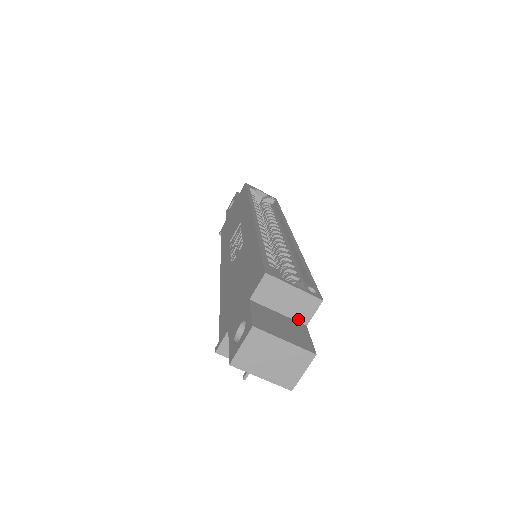
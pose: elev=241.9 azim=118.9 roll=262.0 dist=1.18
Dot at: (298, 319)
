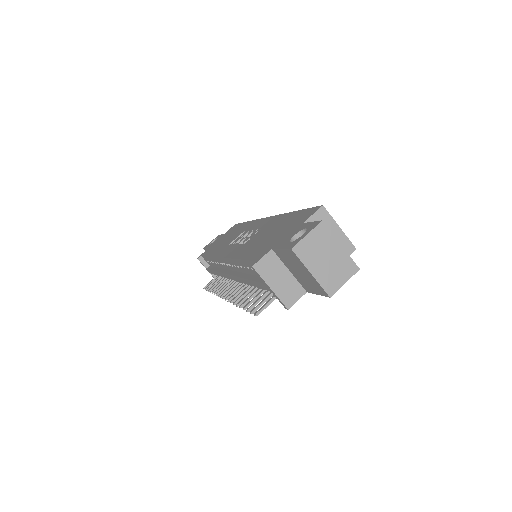
Dot at: occluded
